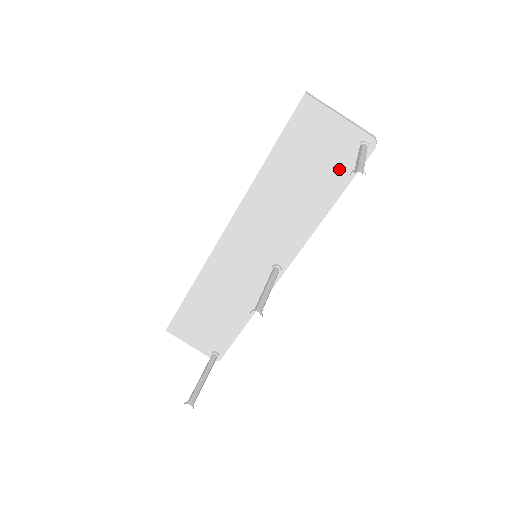
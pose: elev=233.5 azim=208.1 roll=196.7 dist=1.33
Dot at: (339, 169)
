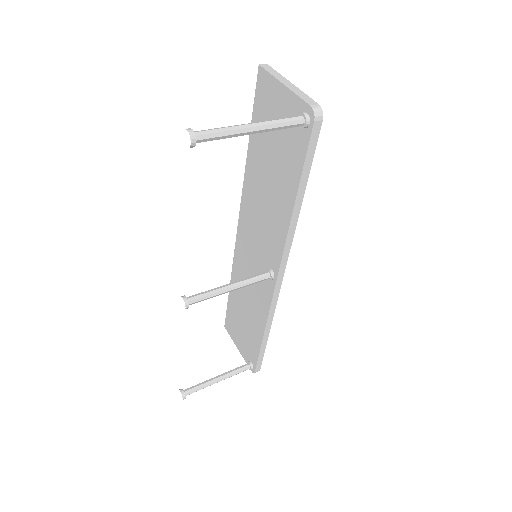
Dot at: (293, 151)
